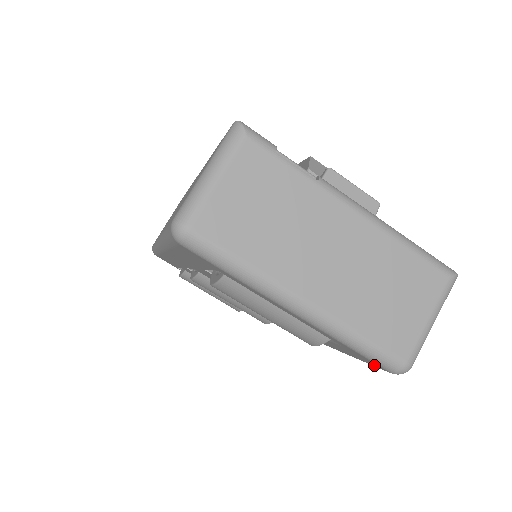
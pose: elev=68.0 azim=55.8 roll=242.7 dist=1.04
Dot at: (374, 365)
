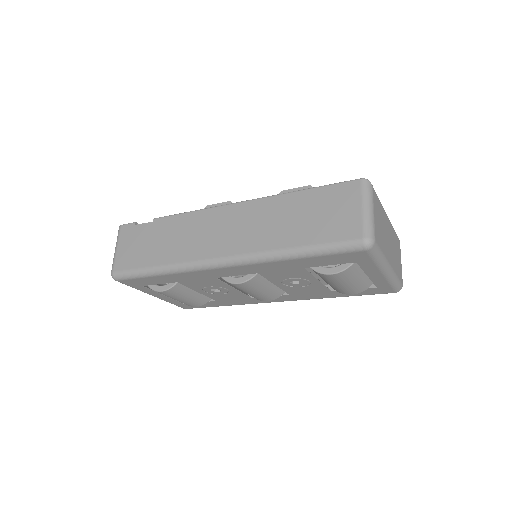
Dot at: (383, 293)
